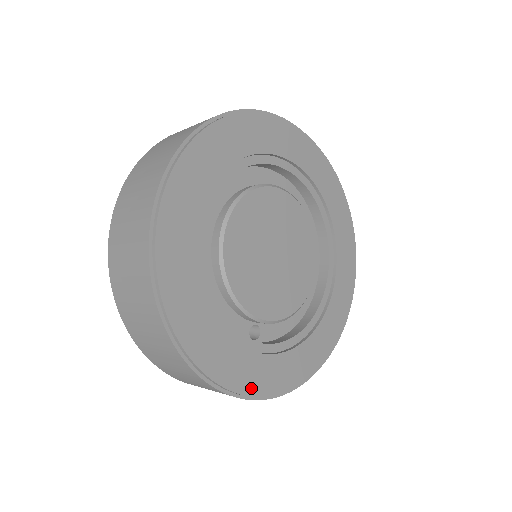
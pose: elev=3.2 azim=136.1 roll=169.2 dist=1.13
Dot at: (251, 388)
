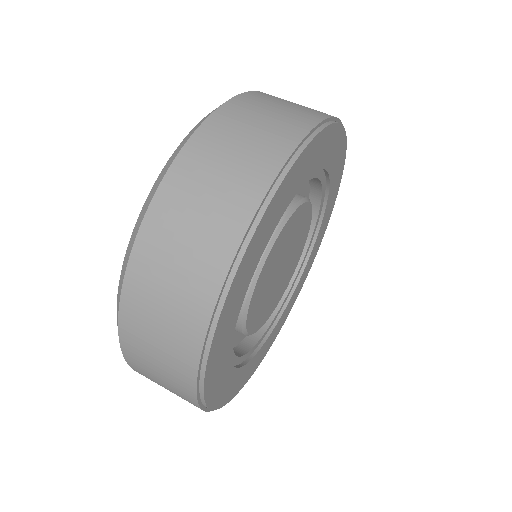
Dot at: (309, 269)
